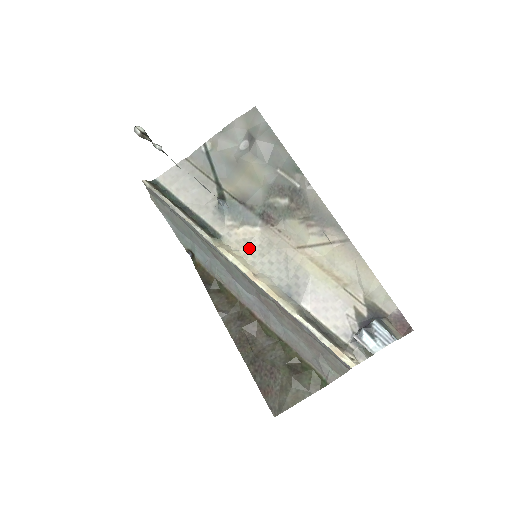
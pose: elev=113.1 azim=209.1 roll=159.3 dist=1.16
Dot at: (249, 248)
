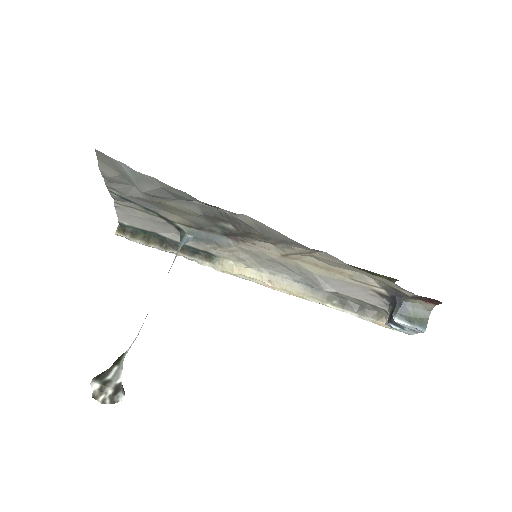
Dot at: (244, 260)
